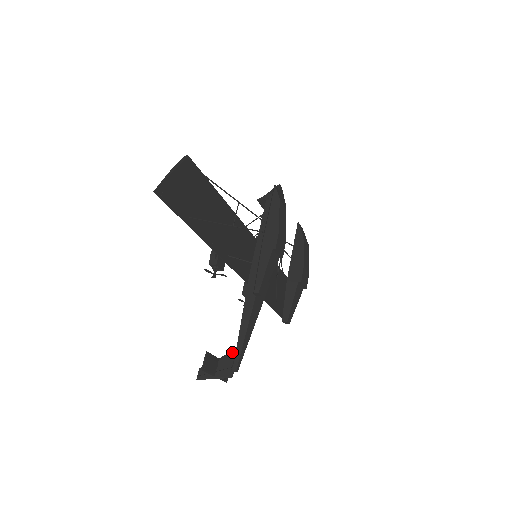
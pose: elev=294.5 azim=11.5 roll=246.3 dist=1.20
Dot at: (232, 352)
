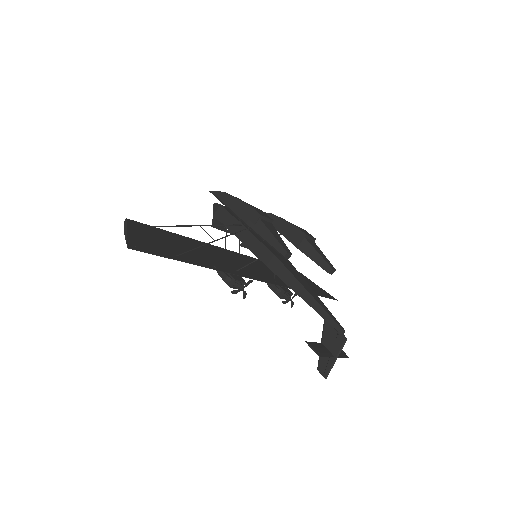
Dot at: (324, 325)
